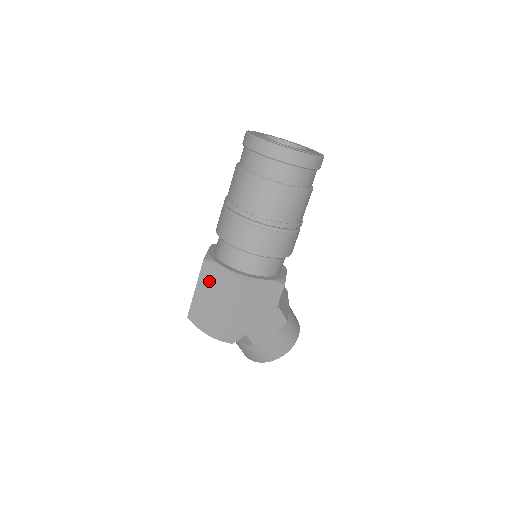
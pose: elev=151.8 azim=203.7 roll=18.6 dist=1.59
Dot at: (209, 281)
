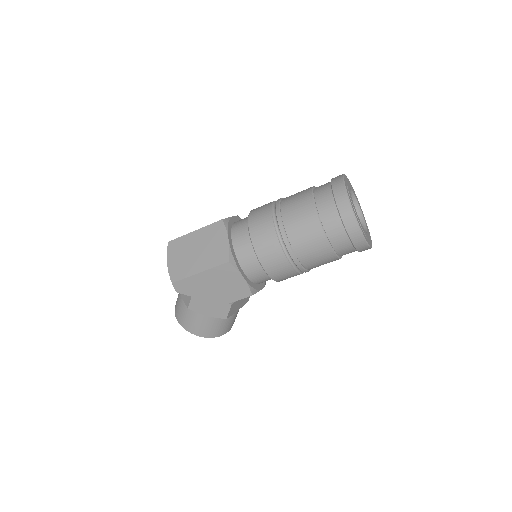
Dot at: (209, 237)
